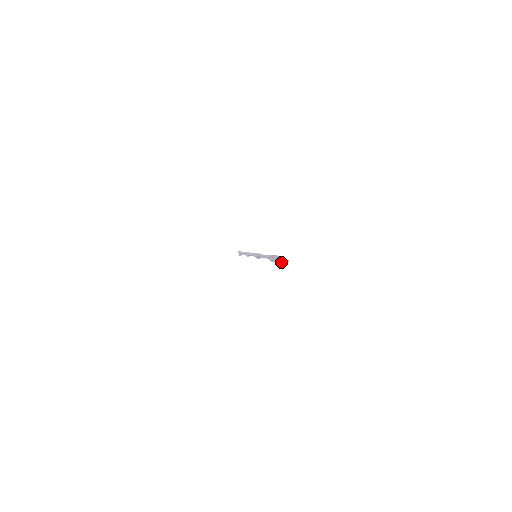
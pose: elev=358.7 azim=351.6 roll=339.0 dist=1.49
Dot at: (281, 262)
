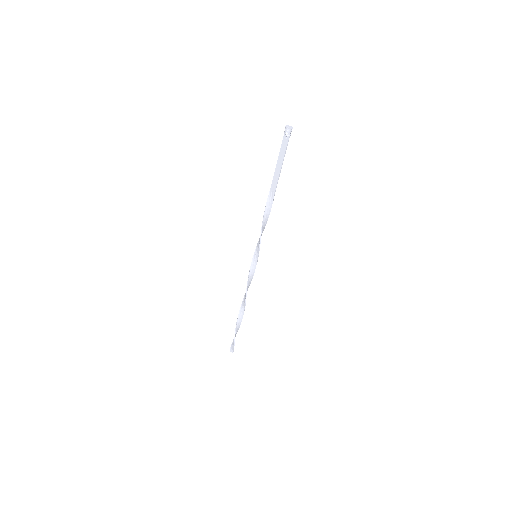
Dot at: (286, 128)
